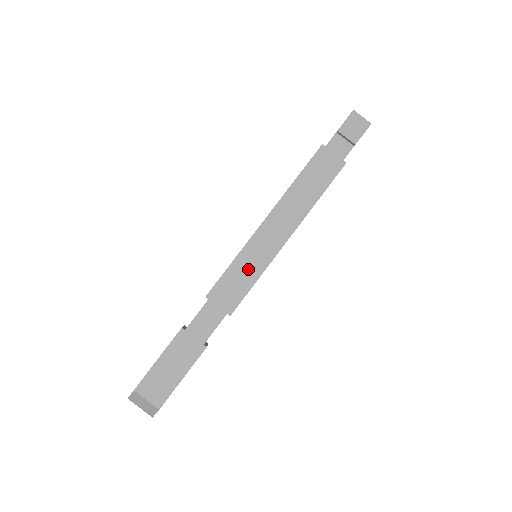
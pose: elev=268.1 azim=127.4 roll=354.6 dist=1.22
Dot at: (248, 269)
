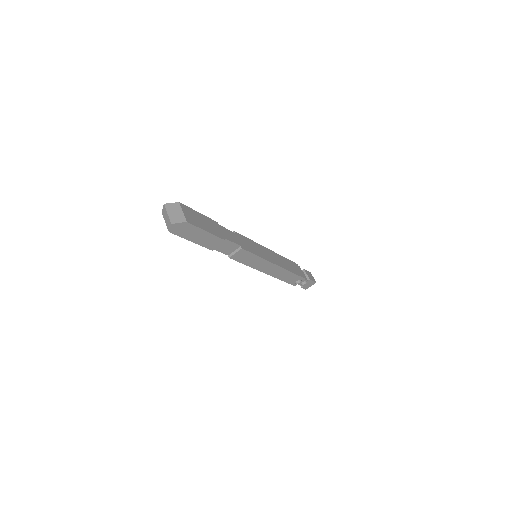
Dot at: (257, 249)
